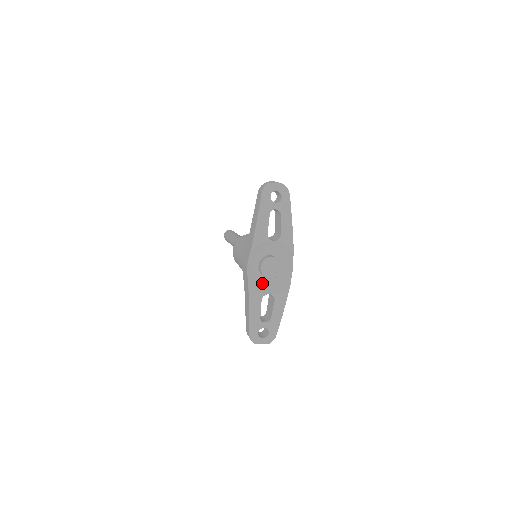
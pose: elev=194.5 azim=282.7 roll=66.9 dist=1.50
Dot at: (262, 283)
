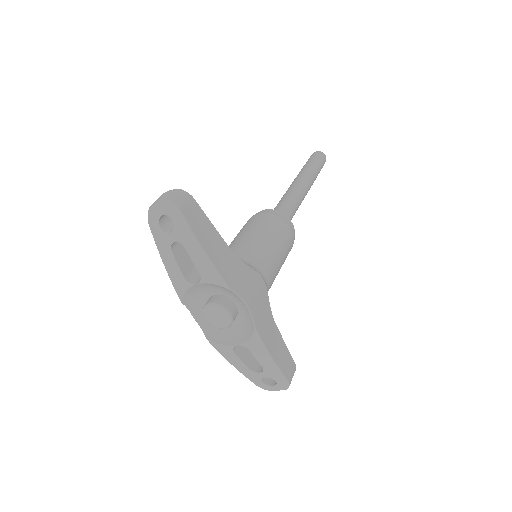
Dot at: (226, 331)
